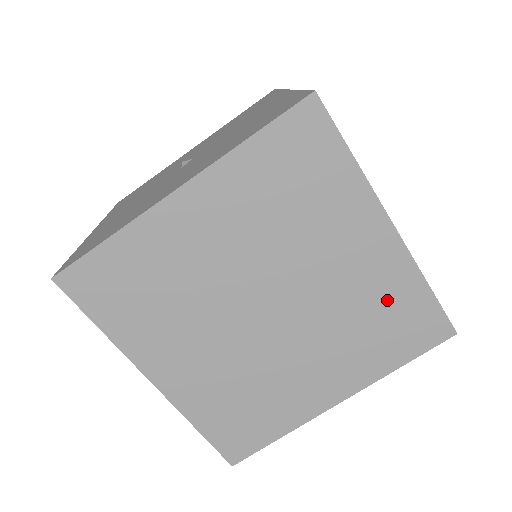
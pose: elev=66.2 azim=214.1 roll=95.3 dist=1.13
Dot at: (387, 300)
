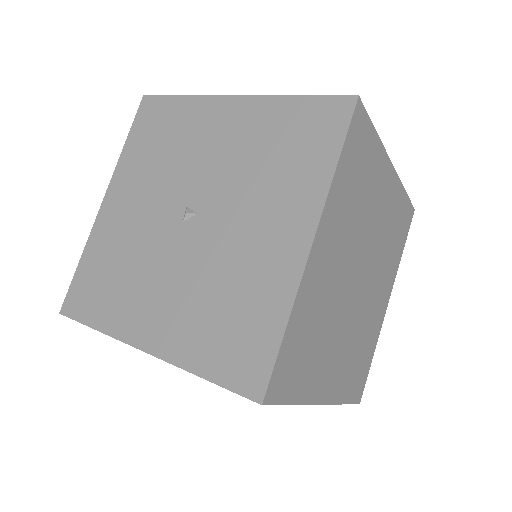
Dot at: occluded
